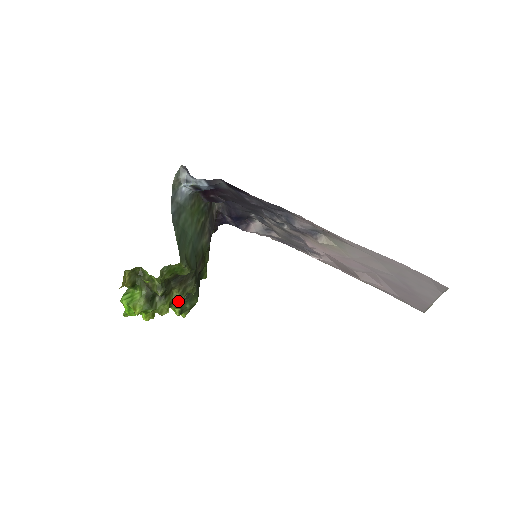
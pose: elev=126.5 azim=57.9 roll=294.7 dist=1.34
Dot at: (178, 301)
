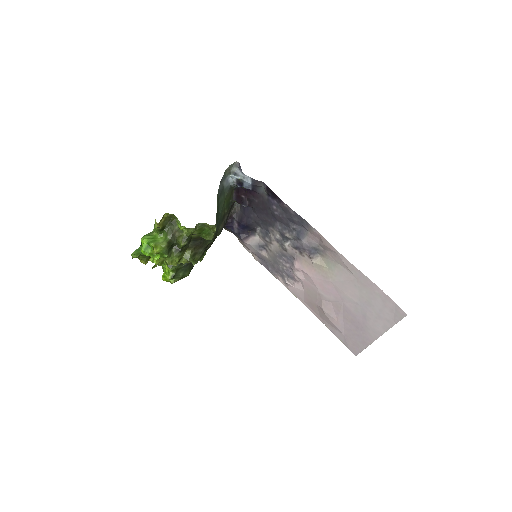
Dot at: (186, 261)
